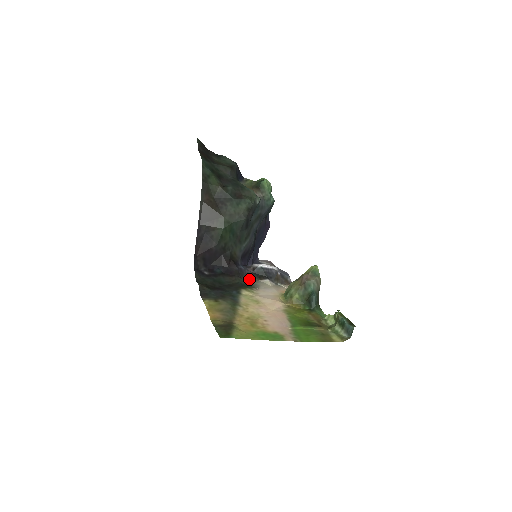
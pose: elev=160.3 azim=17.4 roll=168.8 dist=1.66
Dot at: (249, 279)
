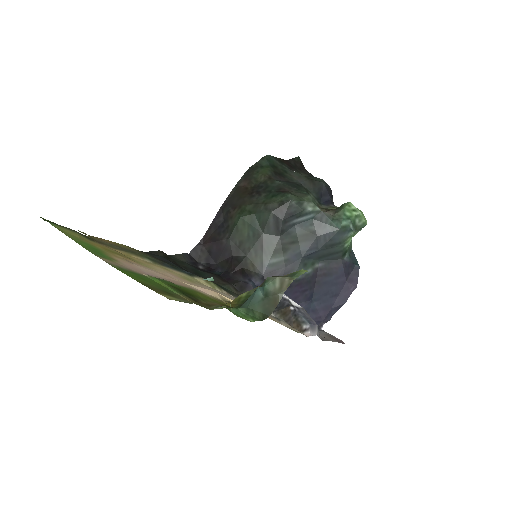
Dot at: occluded
